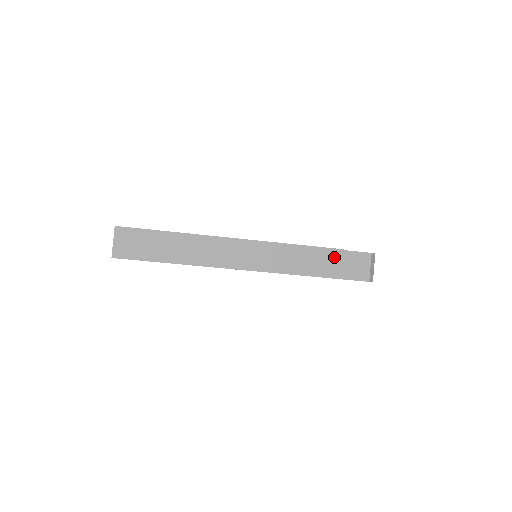
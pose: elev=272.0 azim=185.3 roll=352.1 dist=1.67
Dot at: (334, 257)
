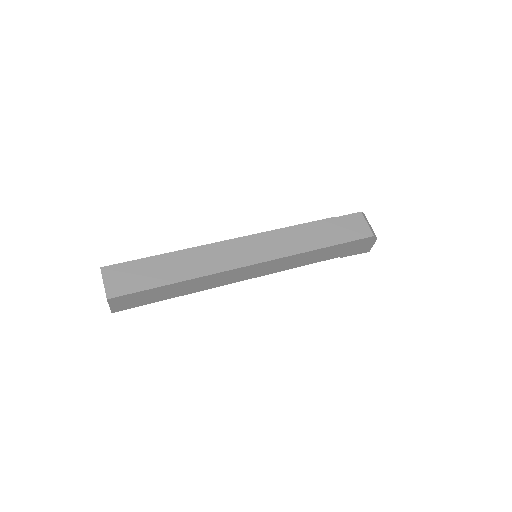
Dot at: (330, 226)
